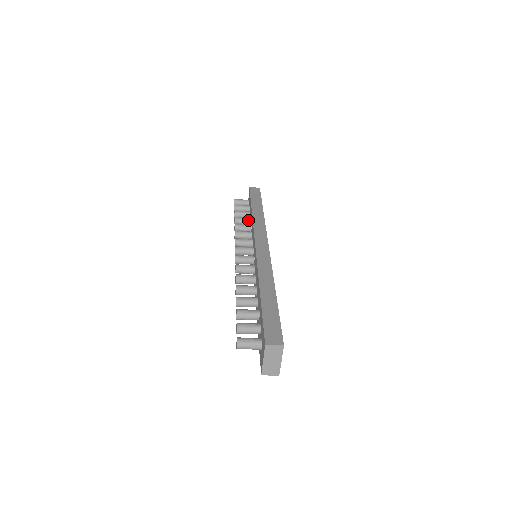
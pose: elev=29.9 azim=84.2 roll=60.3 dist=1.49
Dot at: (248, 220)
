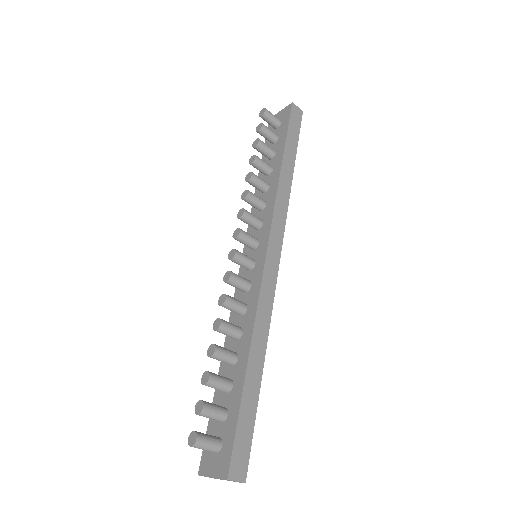
Dot at: (268, 171)
